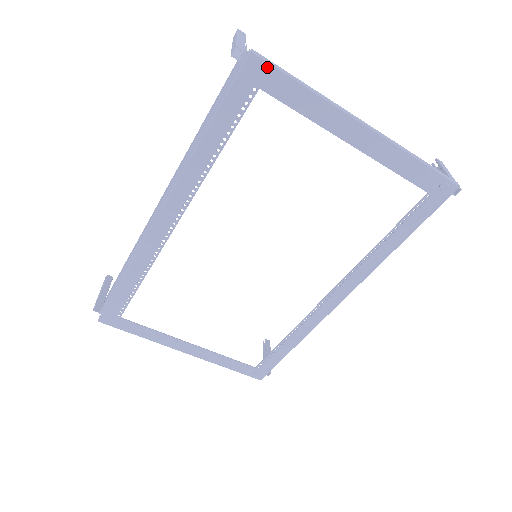
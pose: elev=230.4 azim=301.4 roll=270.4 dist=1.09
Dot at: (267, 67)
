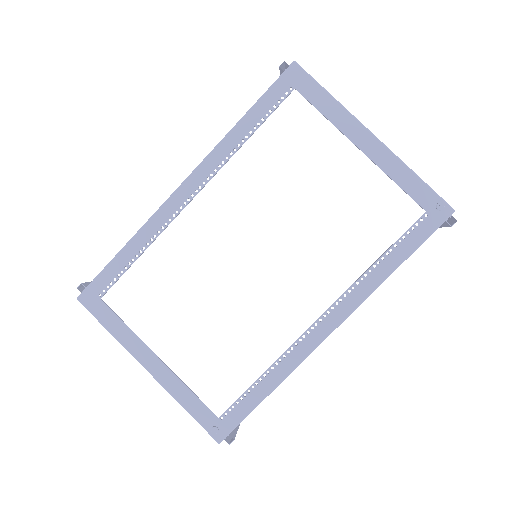
Dot at: (304, 74)
